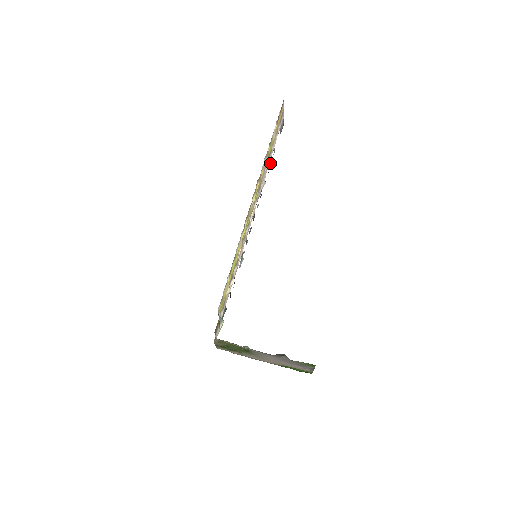
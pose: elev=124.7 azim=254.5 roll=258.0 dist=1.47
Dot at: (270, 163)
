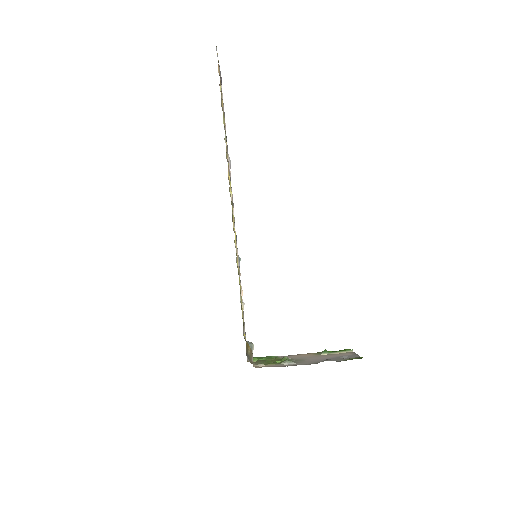
Dot at: occluded
